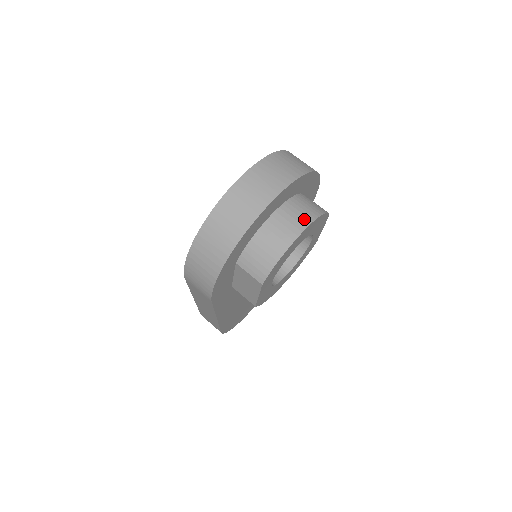
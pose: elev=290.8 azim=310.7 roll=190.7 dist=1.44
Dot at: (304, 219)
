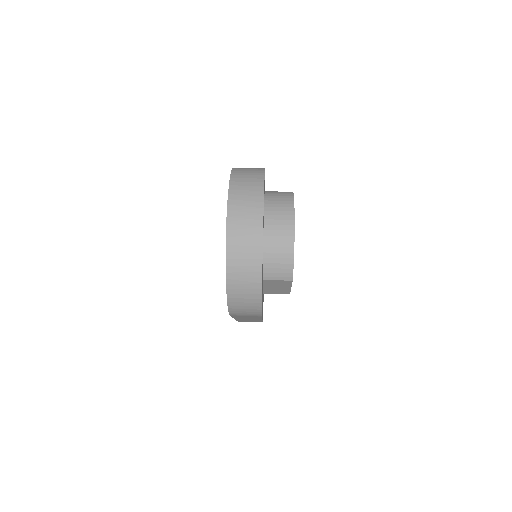
Dot at: (287, 214)
